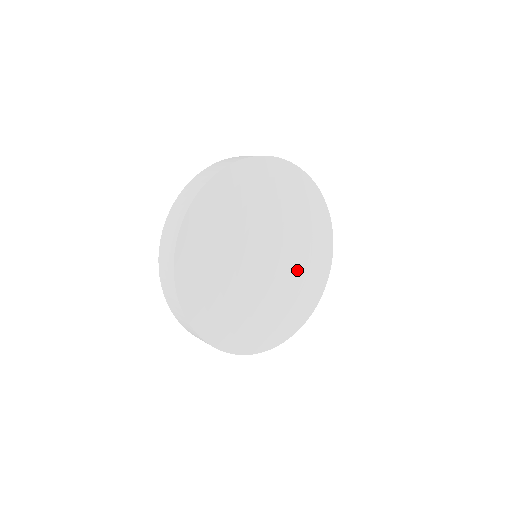
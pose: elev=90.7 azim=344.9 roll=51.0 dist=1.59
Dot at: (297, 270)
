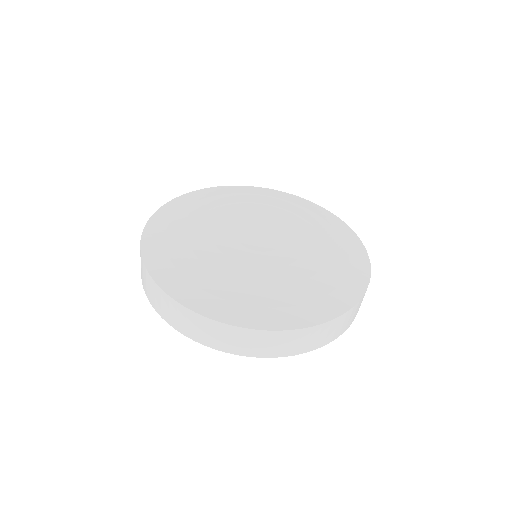
Dot at: (292, 266)
